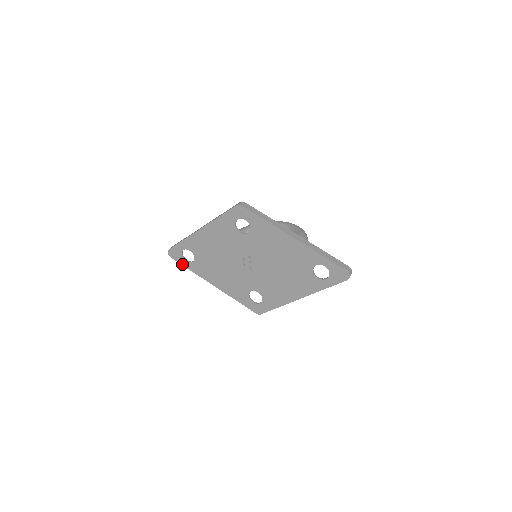
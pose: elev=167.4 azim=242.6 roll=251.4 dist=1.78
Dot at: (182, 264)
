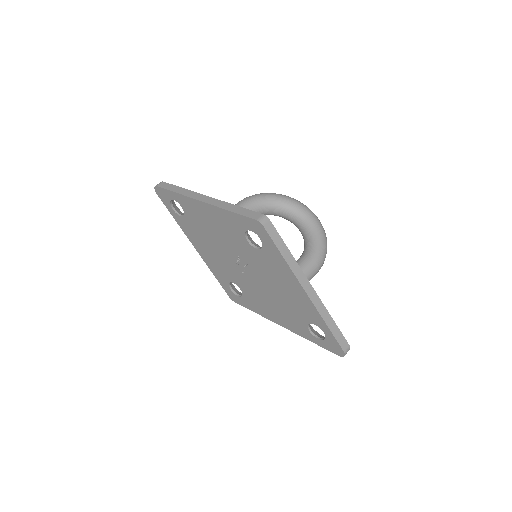
Dot at: (167, 208)
